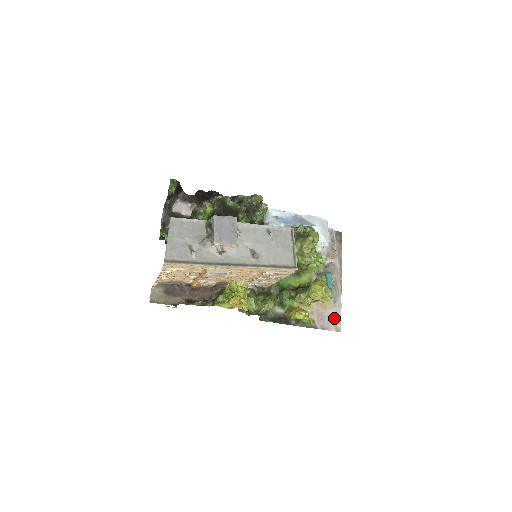
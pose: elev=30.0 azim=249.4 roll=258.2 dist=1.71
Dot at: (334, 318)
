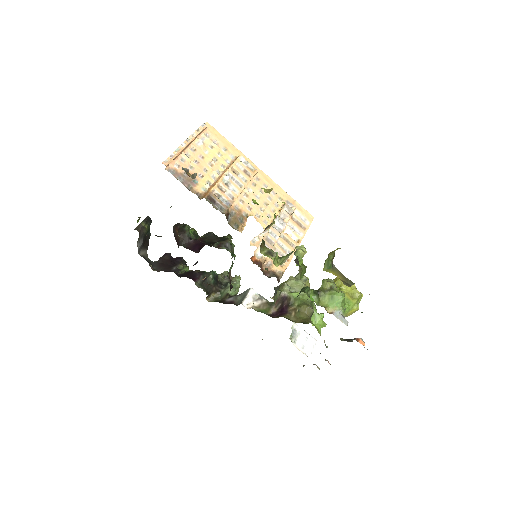
Dot at: occluded
